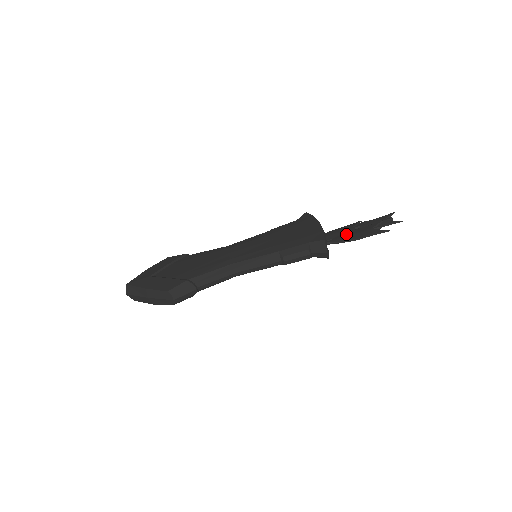
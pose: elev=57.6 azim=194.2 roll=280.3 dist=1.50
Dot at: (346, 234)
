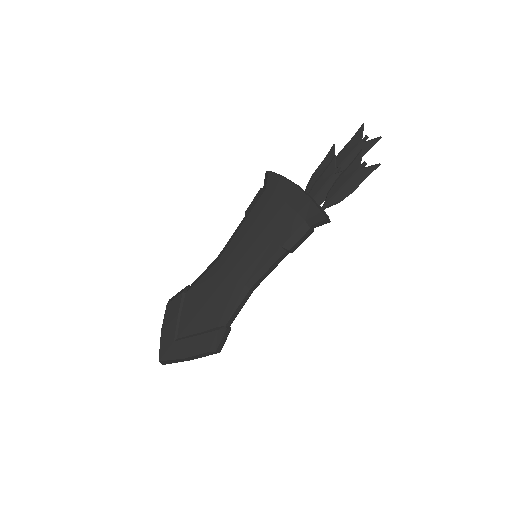
Dot at: (335, 188)
